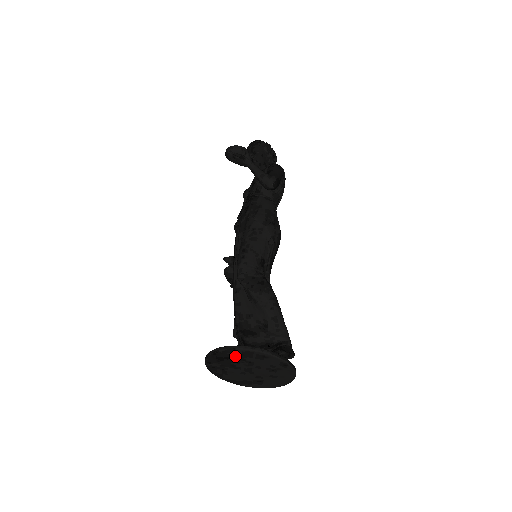
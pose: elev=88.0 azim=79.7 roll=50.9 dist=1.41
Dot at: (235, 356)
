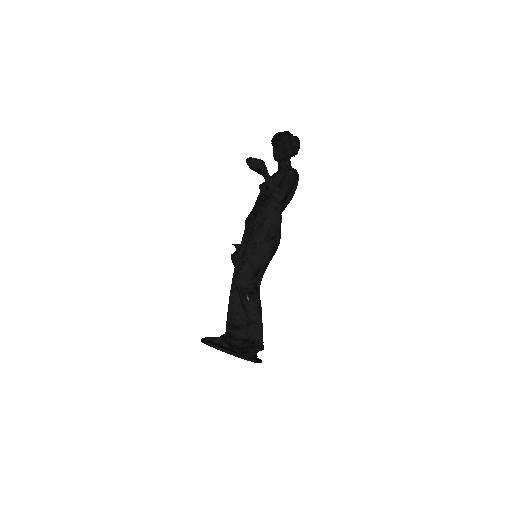
Dot at: occluded
